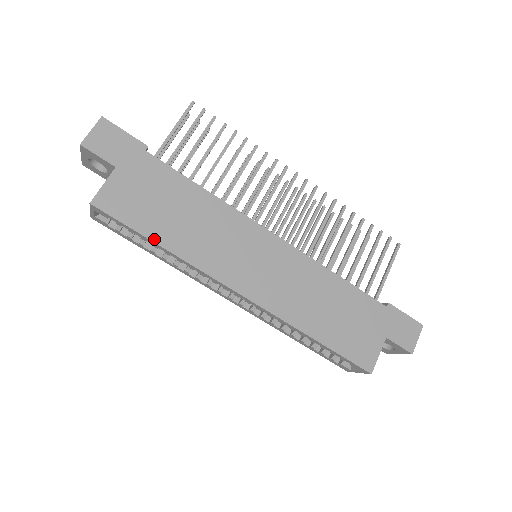
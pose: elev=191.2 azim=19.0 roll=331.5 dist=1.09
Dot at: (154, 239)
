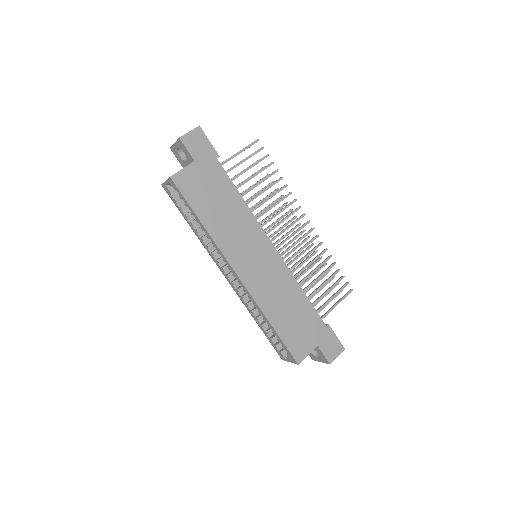
Dot at: (199, 216)
